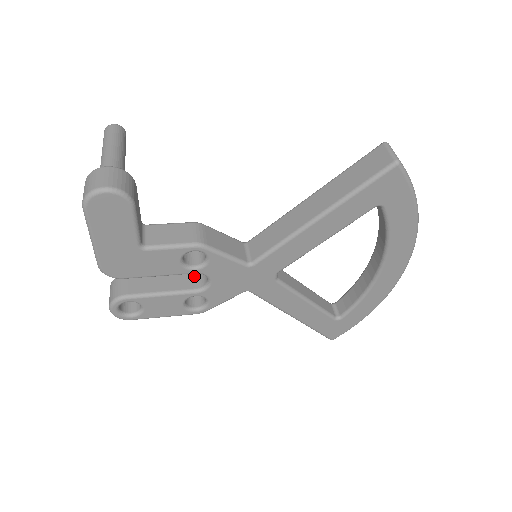
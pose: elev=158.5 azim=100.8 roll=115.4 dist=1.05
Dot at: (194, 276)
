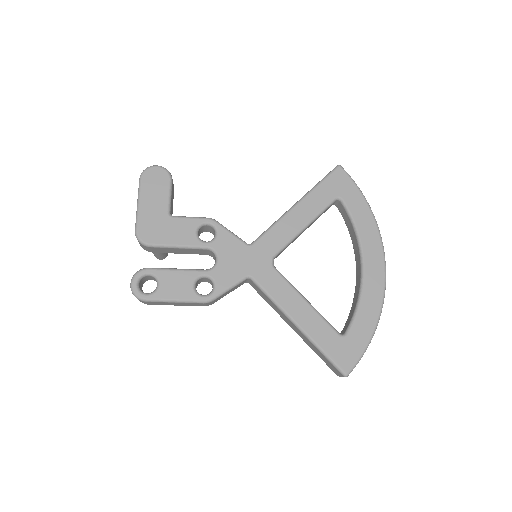
Dot at: occluded
